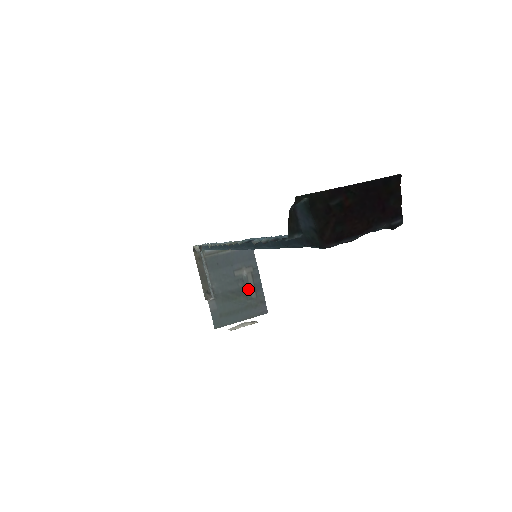
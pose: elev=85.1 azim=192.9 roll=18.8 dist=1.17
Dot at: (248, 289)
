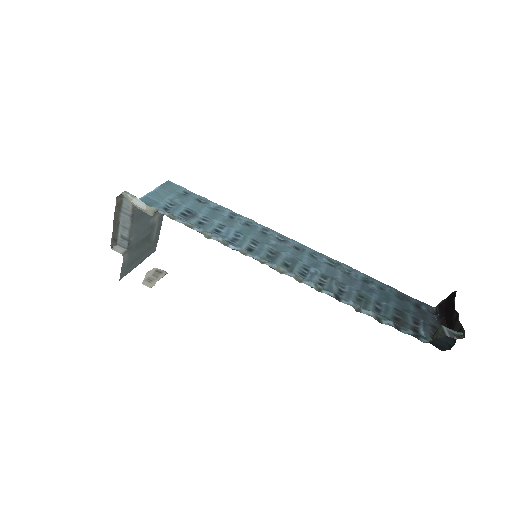
Dot at: (153, 234)
